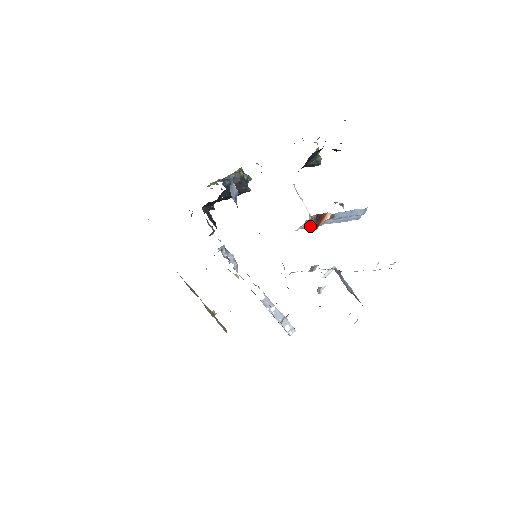
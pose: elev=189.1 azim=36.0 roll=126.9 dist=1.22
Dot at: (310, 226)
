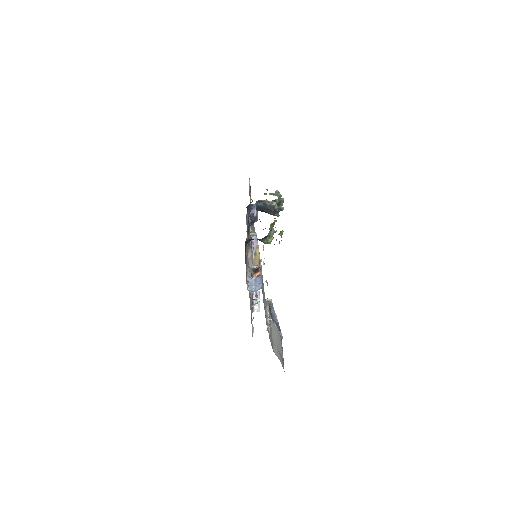
Dot at: occluded
